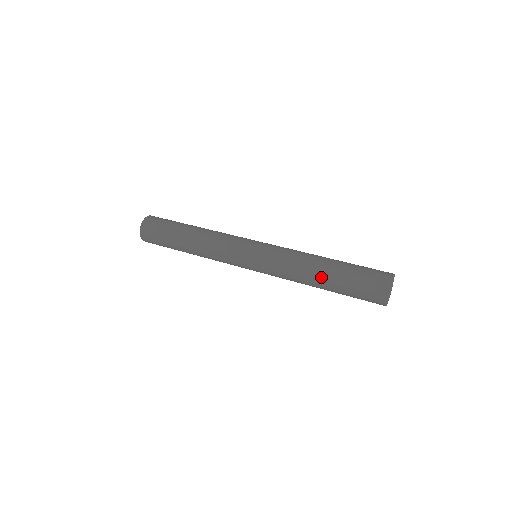
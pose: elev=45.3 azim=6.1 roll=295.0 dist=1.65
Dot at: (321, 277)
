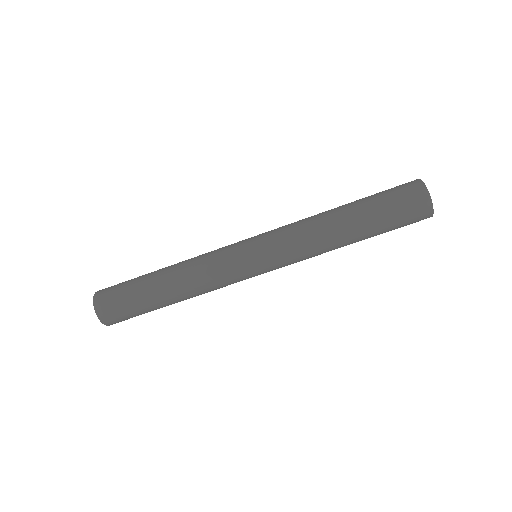
Dot at: (351, 237)
